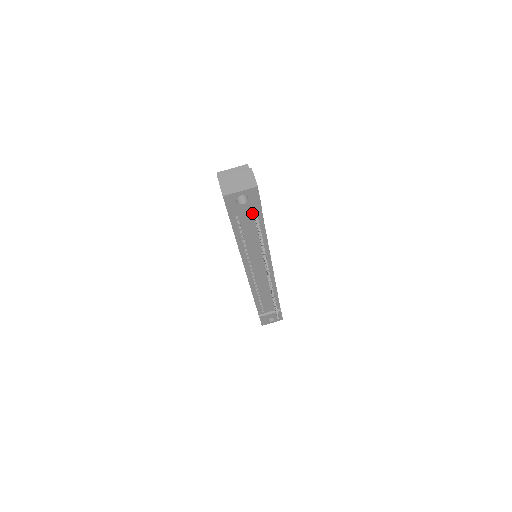
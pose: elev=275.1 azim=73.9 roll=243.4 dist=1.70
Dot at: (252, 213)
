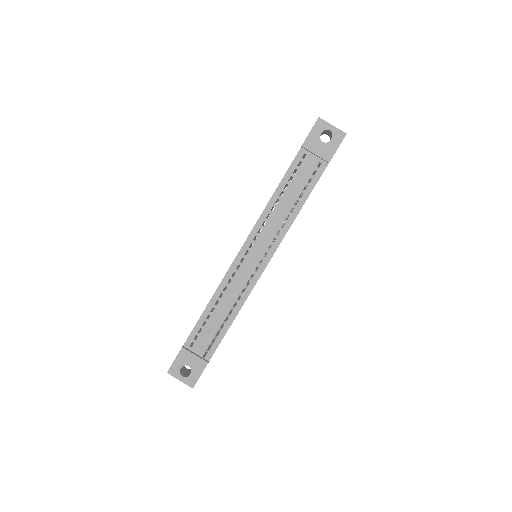
Dot at: (316, 165)
